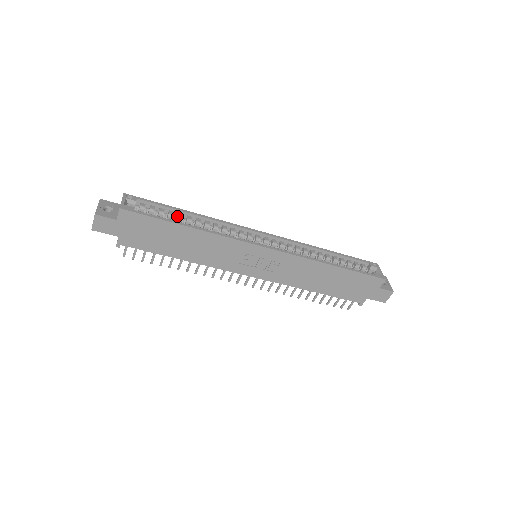
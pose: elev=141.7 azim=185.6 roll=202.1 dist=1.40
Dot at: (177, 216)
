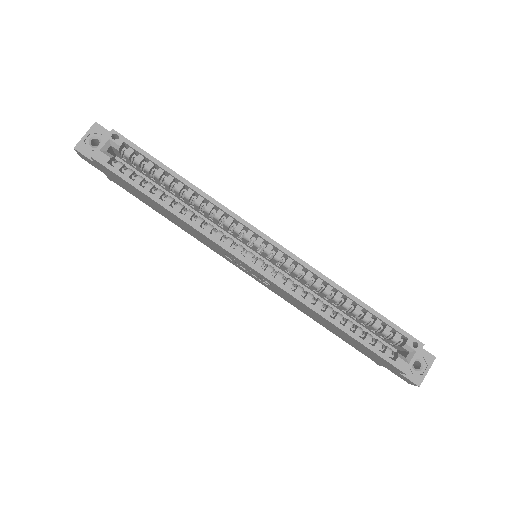
Dot at: (166, 178)
